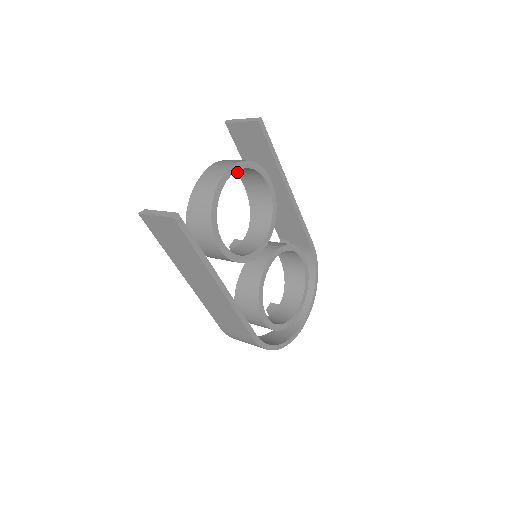
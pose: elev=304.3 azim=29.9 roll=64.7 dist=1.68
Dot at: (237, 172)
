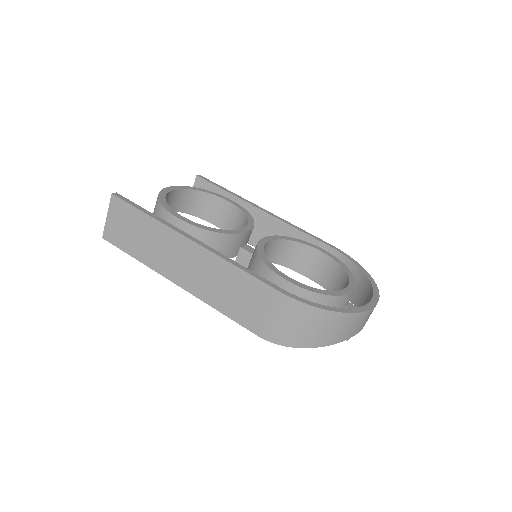
Dot at: (205, 218)
